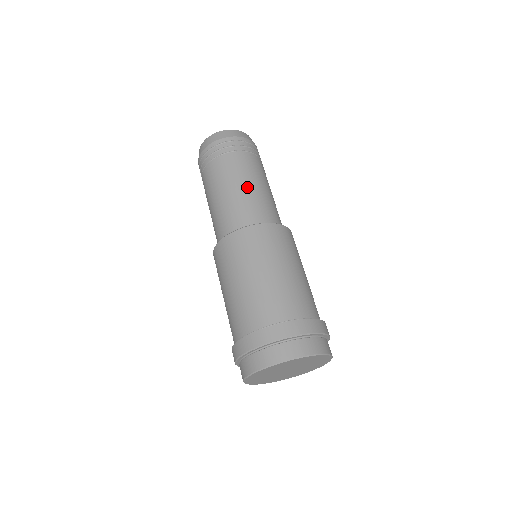
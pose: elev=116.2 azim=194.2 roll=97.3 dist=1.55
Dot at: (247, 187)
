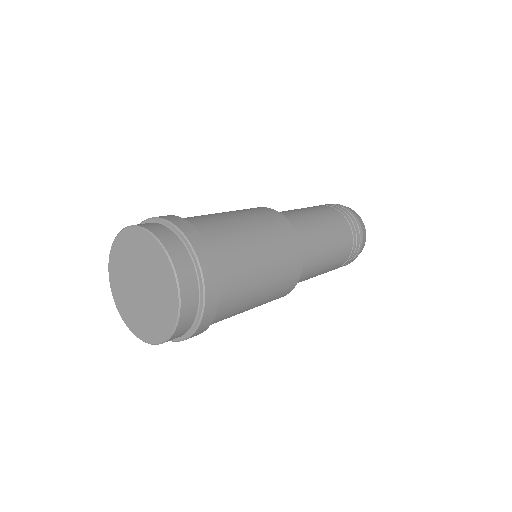
Dot at: (309, 213)
